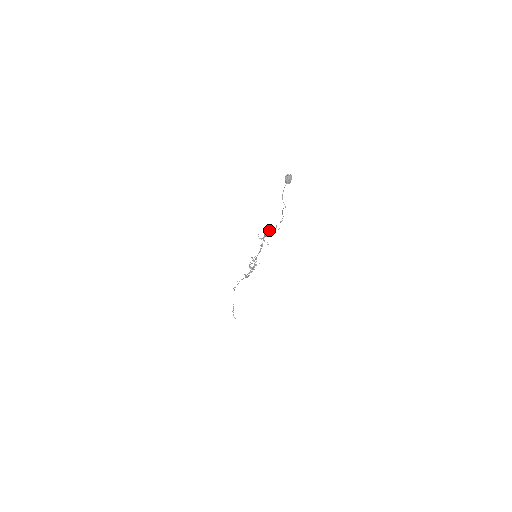
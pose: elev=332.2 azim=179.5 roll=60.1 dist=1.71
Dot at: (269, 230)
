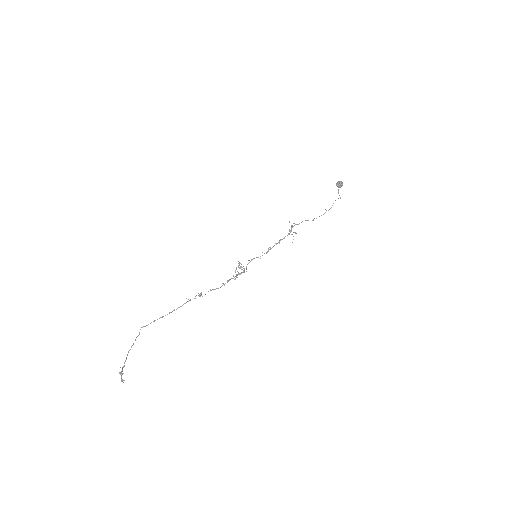
Dot at: occluded
